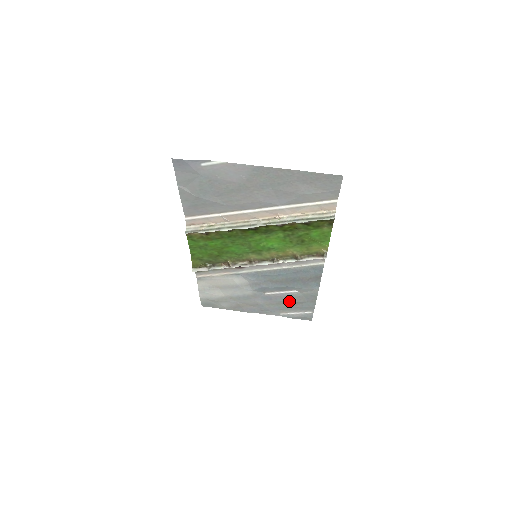
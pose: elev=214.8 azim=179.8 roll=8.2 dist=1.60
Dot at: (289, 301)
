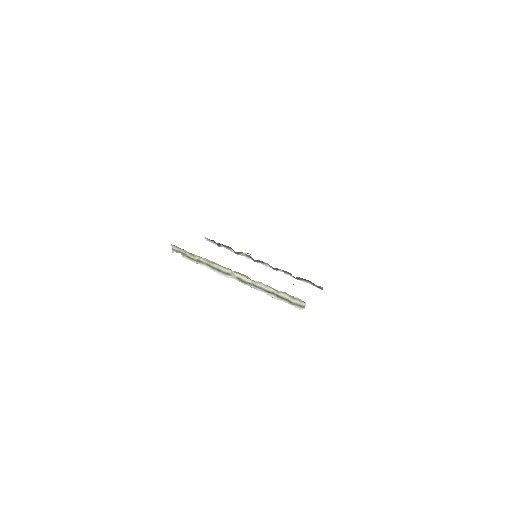
Dot at: occluded
